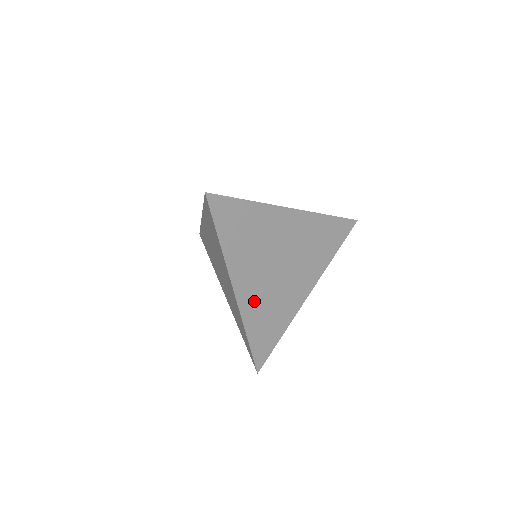
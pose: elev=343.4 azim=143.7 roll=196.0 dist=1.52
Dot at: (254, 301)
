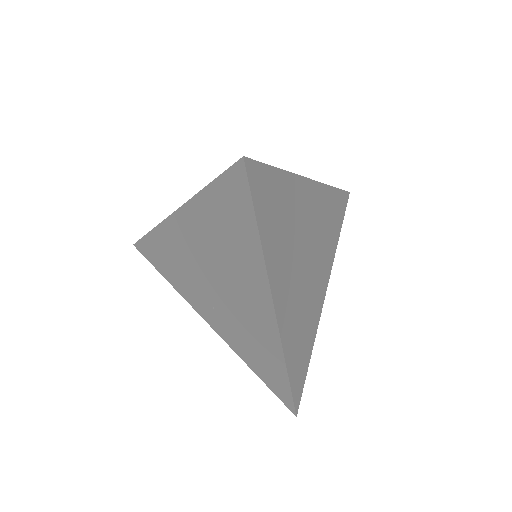
Dot at: (290, 317)
